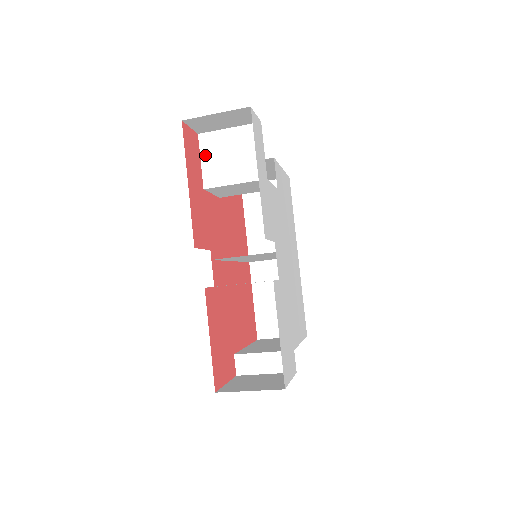
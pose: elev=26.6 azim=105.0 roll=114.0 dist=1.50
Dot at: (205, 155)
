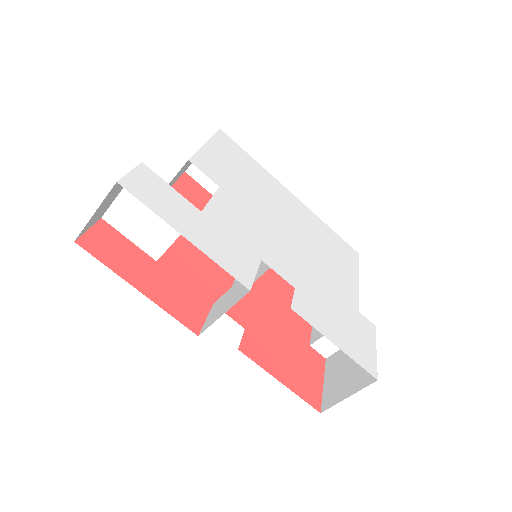
Dot at: (127, 232)
